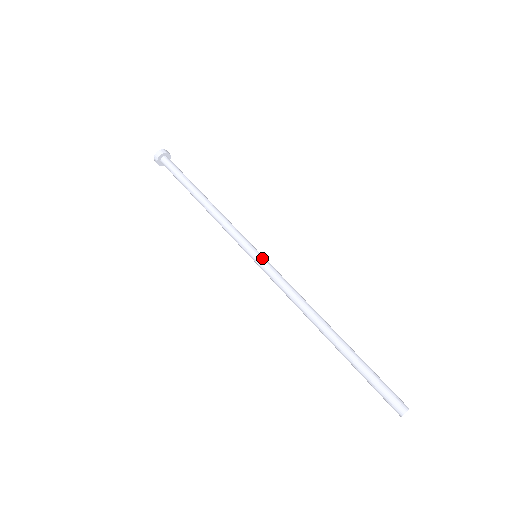
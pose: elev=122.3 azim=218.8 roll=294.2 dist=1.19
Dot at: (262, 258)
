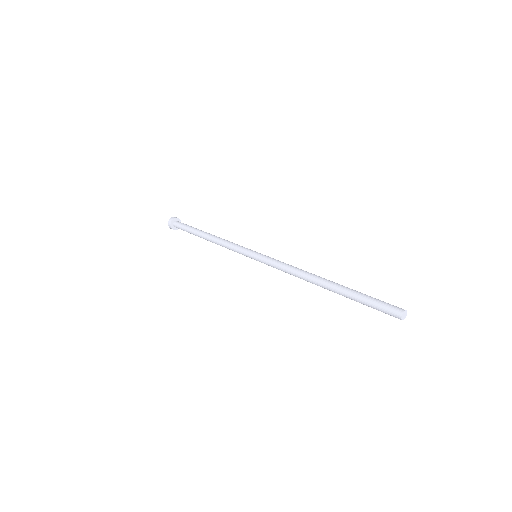
Dot at: (260, 254)
